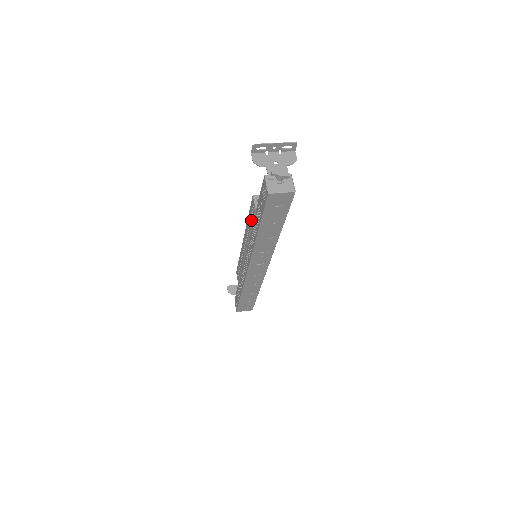
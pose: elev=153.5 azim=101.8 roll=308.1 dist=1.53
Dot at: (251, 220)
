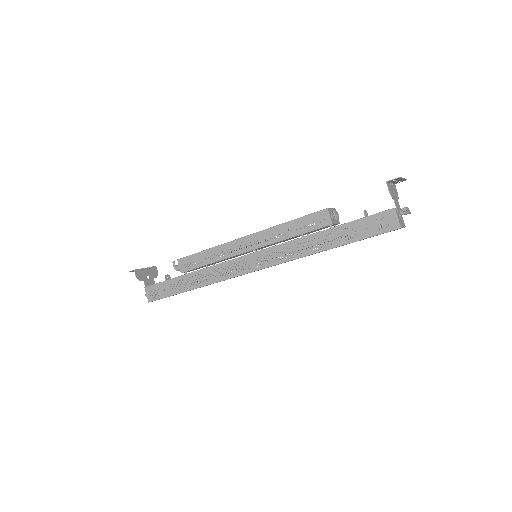
Dot at: (305, 229)
